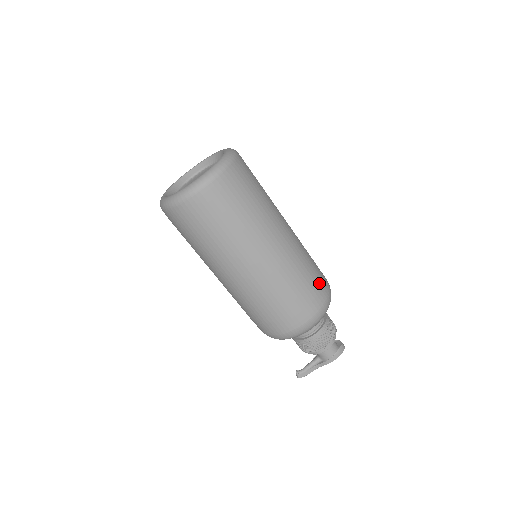
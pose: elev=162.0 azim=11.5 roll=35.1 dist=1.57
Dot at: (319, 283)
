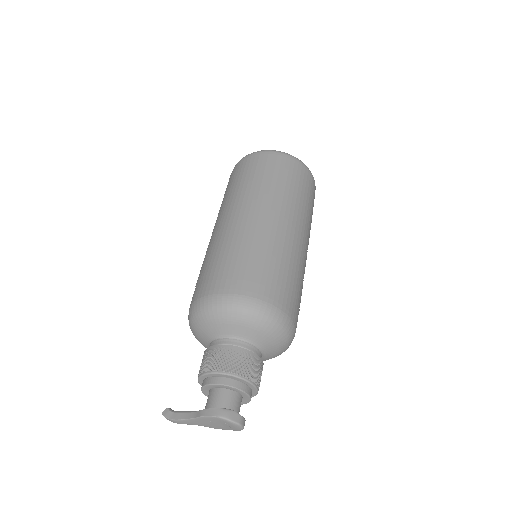
Dot at: (276, 285)
